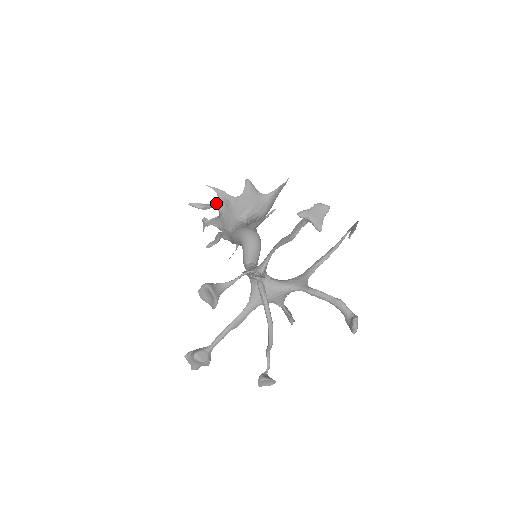
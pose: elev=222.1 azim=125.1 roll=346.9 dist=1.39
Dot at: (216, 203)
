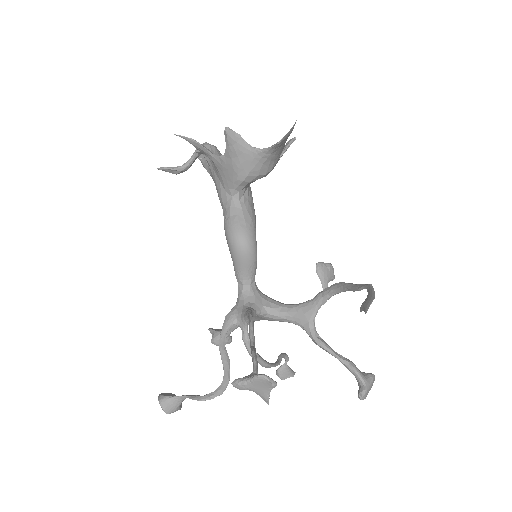
Dot at: (198, 154)
